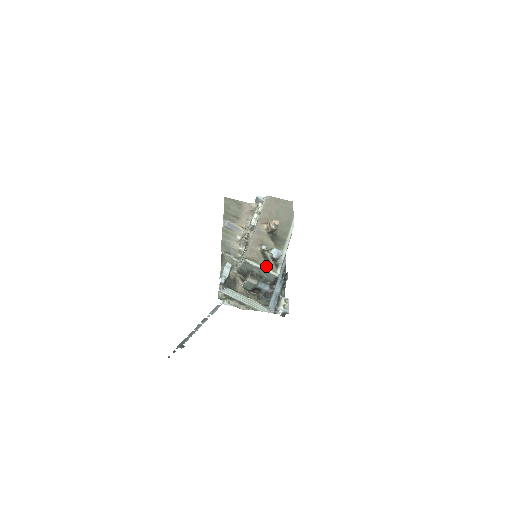
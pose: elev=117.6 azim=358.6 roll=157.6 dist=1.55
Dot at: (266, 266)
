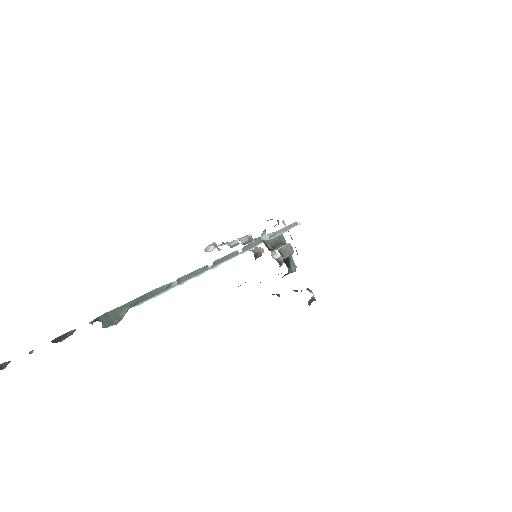
Dot at: occluded
